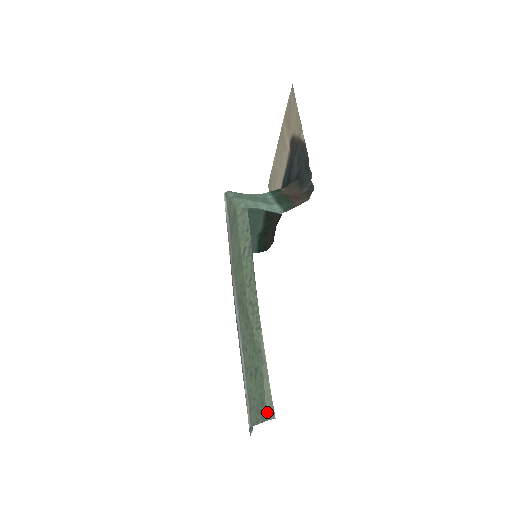
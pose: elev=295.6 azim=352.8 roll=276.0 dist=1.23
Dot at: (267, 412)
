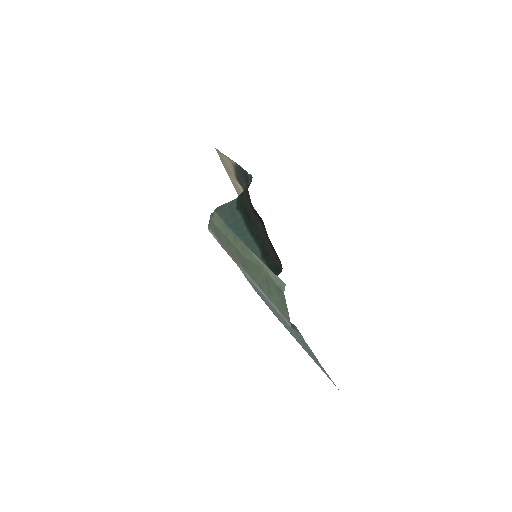
Dot at: (281, 288)
